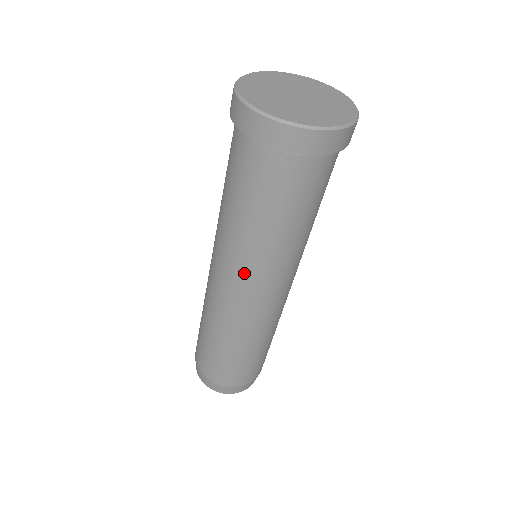
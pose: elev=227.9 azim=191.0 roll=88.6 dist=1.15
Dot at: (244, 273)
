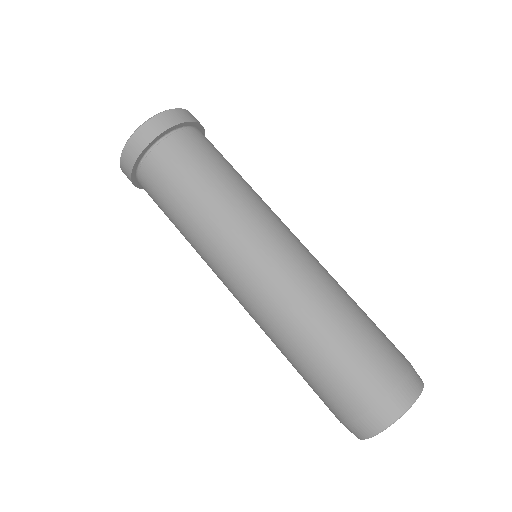
Dot at: (232, 247)
